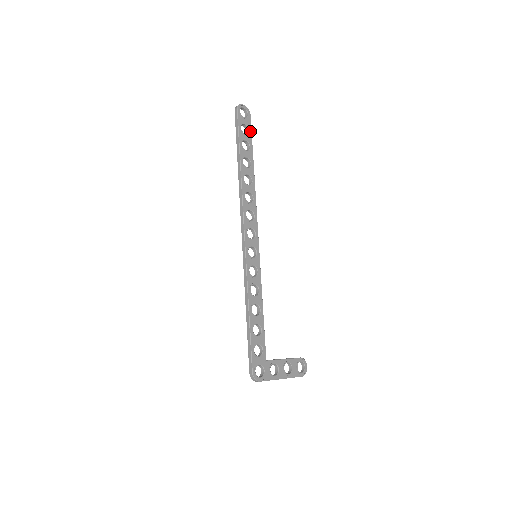
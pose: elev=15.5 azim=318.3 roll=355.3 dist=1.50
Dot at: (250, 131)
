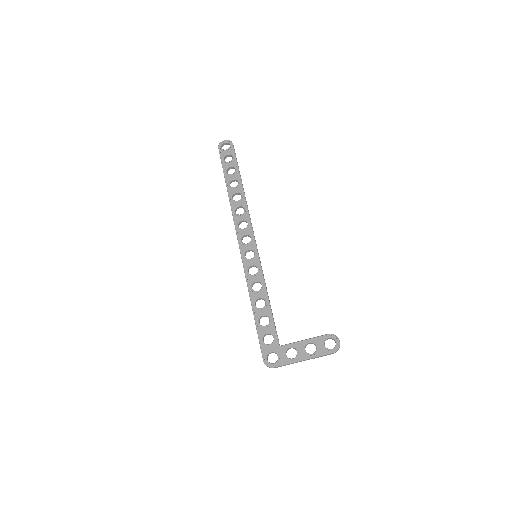
Dot at: (234, 157)
